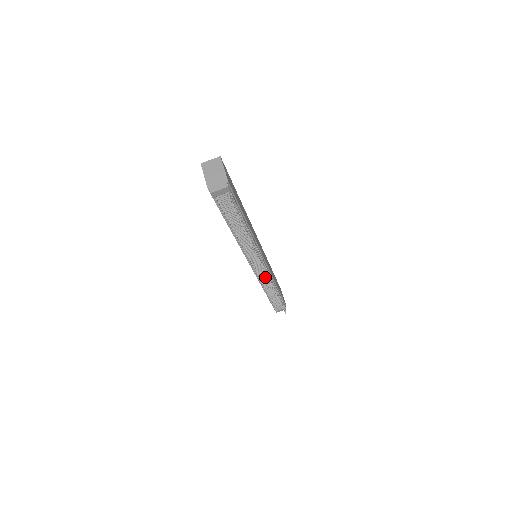
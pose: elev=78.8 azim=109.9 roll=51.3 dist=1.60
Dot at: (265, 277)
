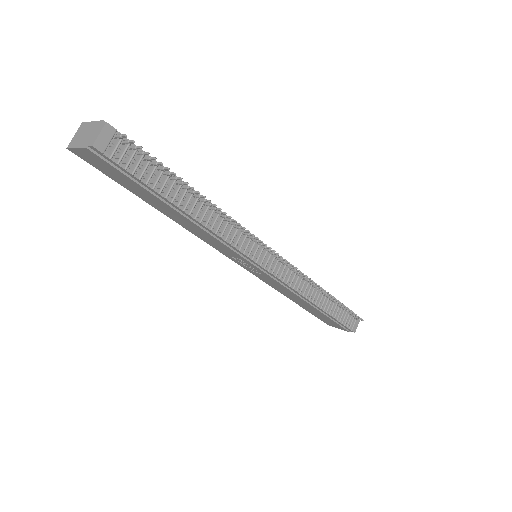
Dot at: (291, 276)
